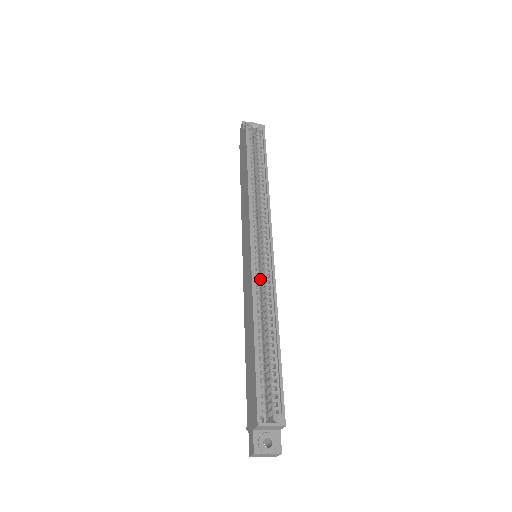
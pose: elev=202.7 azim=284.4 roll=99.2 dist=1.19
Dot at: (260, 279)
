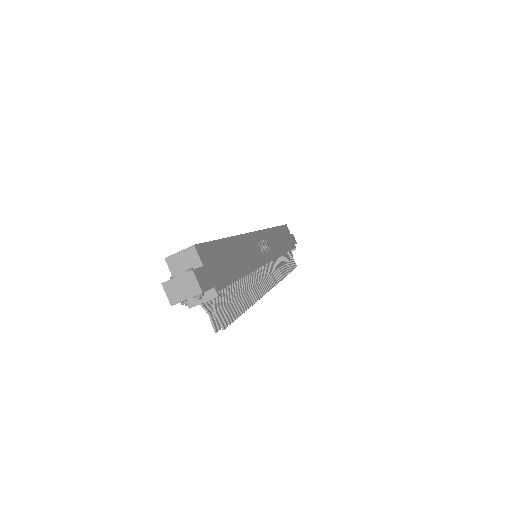
Dot at: occluded
